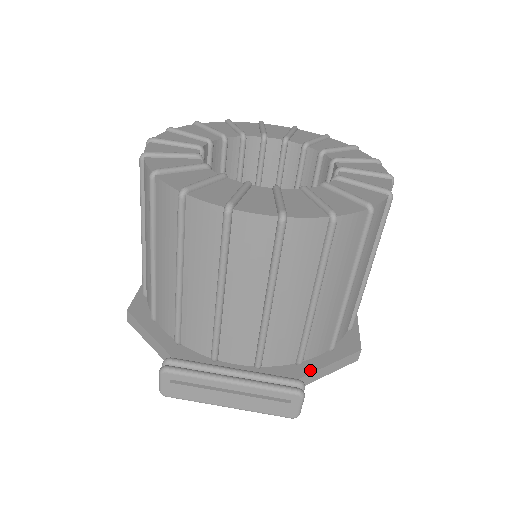
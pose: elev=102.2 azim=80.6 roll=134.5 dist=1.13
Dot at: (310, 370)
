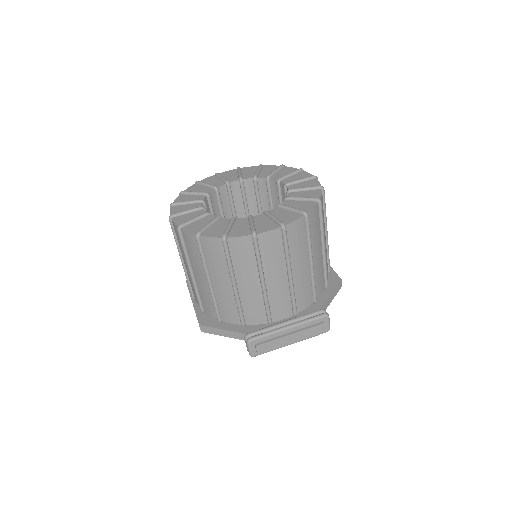
Dot at: (322, 303)
